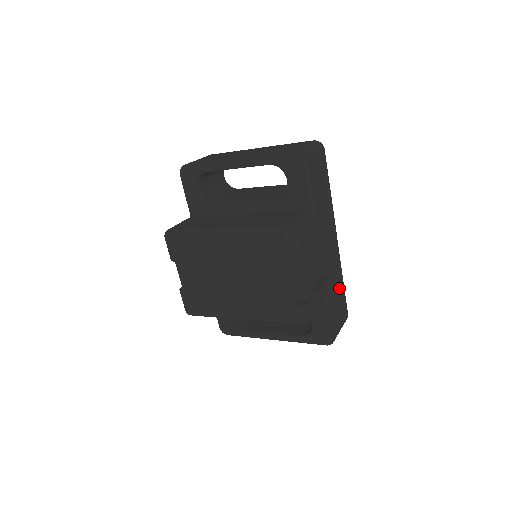
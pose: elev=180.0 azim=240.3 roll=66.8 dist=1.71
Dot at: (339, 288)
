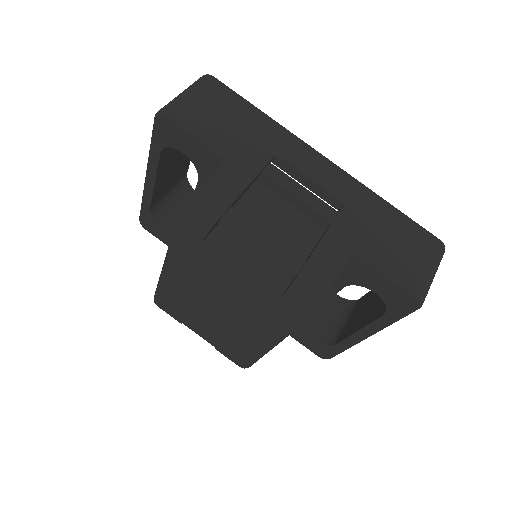
Dot at: (382, 218)
